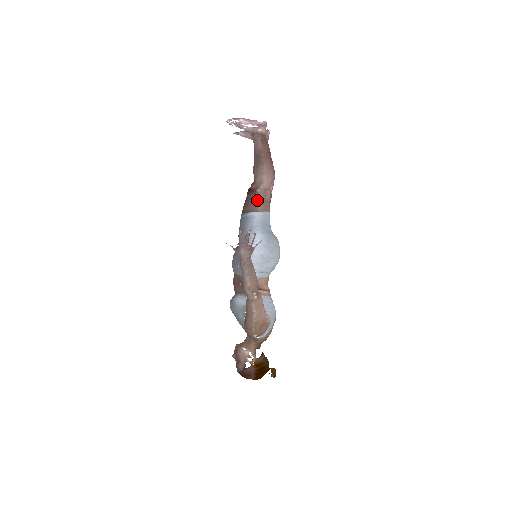
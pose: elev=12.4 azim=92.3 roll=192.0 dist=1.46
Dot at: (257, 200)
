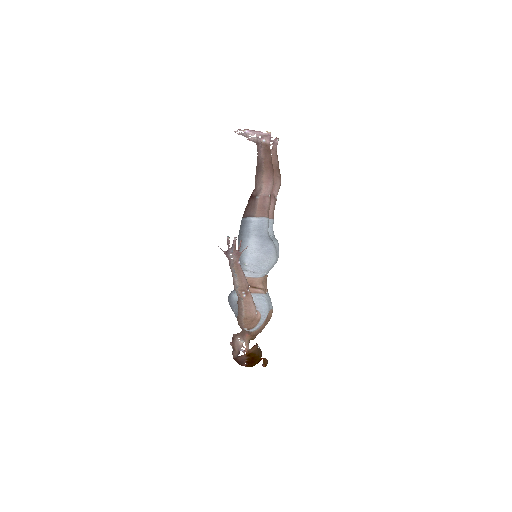
Dot at: (255, 206)
